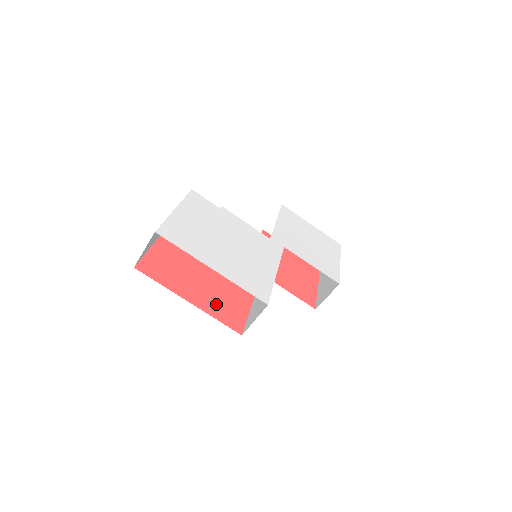
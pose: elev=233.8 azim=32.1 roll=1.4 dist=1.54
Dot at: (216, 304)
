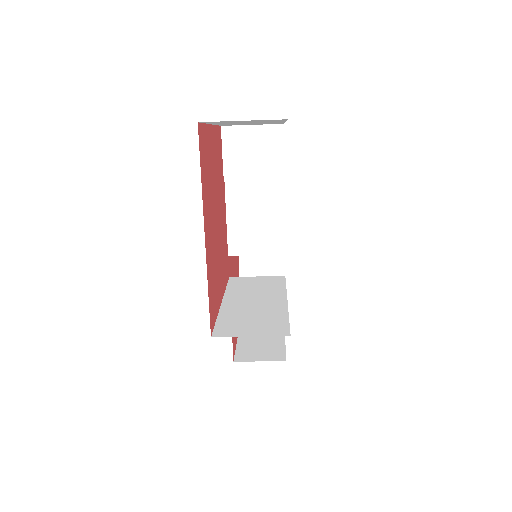
Dot at: (212, 269)
